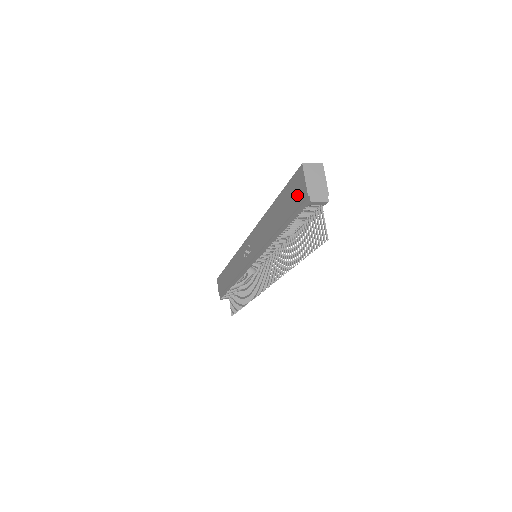
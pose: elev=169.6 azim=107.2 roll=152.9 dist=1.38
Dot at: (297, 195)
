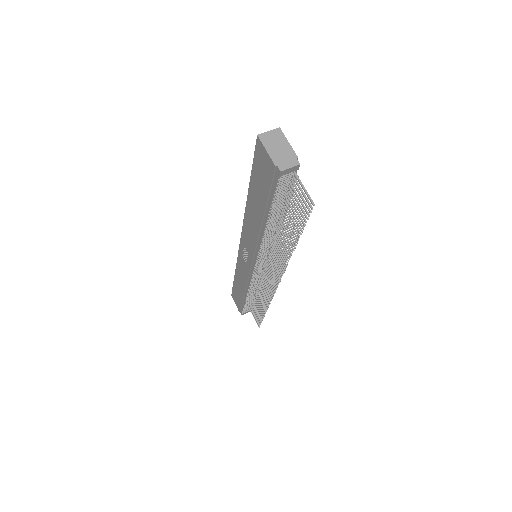
Dot at: (265, 171)
